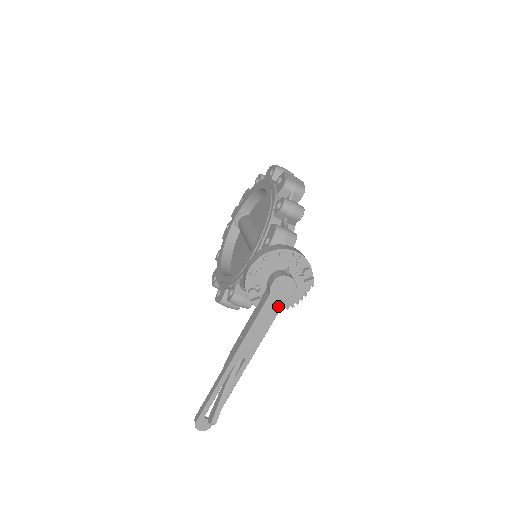
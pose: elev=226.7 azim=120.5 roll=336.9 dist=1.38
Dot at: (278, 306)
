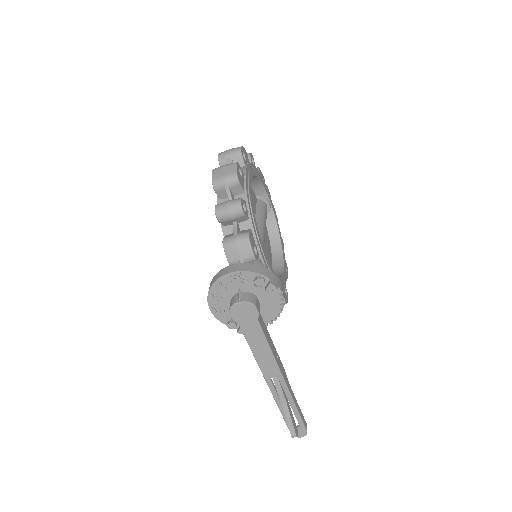
Dot at: (256, 328)
